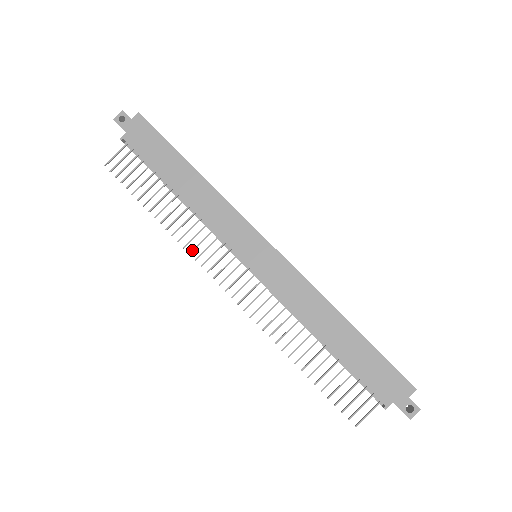
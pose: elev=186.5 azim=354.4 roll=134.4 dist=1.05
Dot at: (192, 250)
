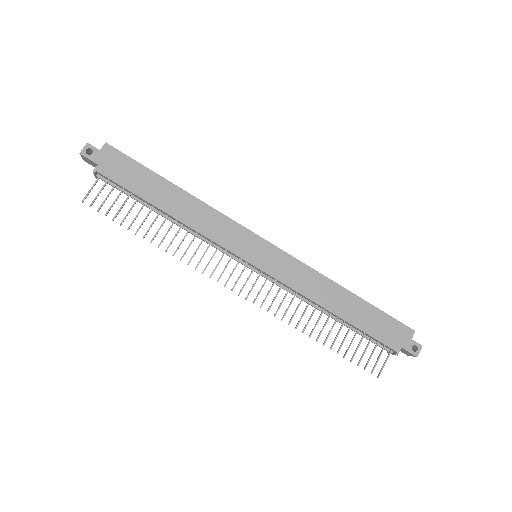
Dot at: (197, 265)
